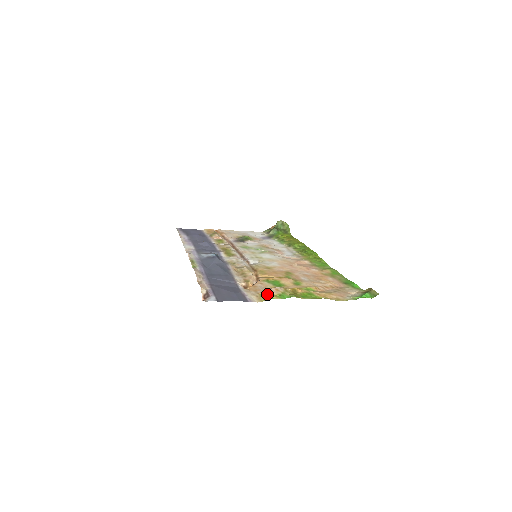
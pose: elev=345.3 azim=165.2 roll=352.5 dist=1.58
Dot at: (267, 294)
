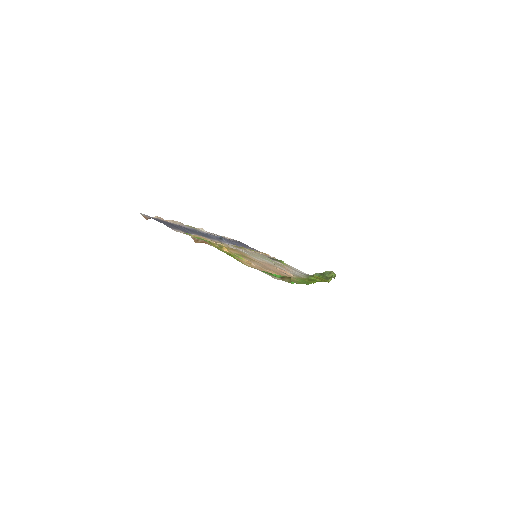
Dot at: (193, 235)
